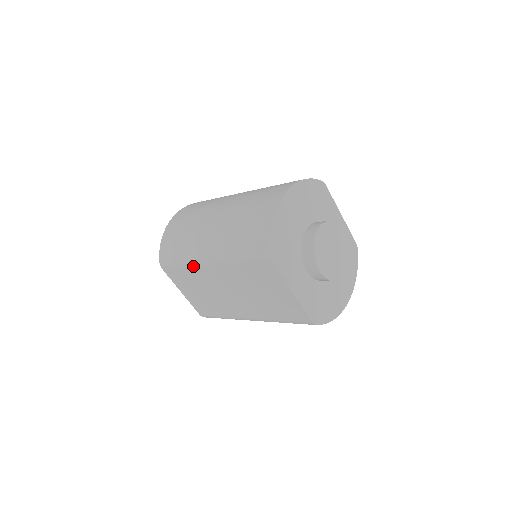
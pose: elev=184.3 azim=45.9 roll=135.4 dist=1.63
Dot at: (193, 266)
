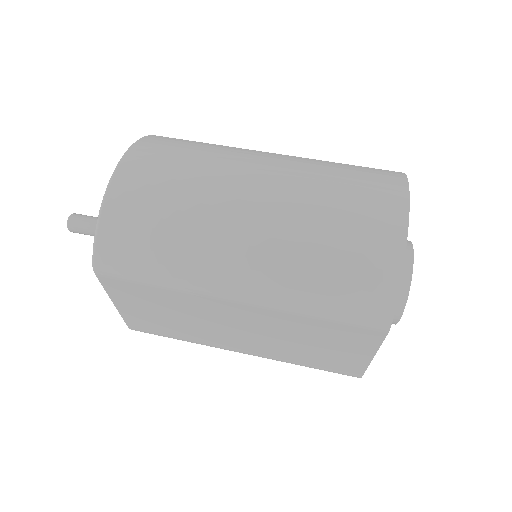
Dot at: (190, 293)
